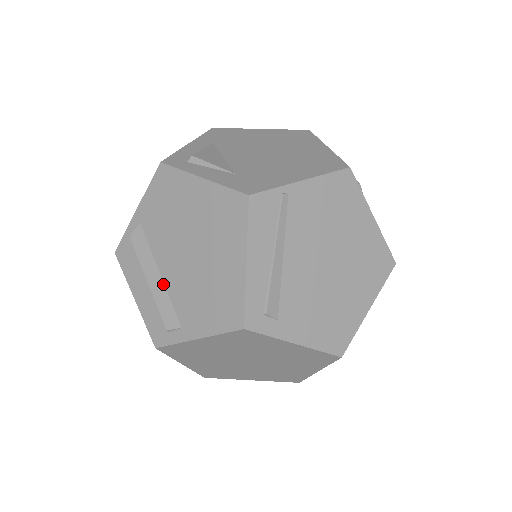
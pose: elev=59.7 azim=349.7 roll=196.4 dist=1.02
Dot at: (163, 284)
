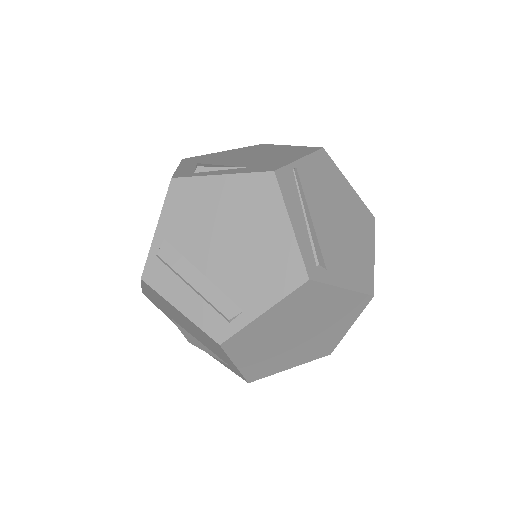
Dot at: (209, 281)
